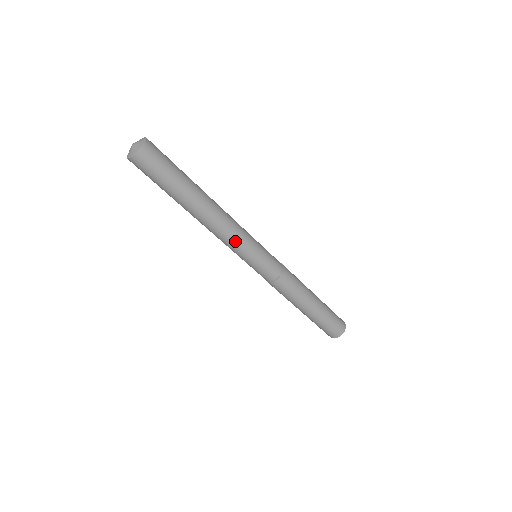
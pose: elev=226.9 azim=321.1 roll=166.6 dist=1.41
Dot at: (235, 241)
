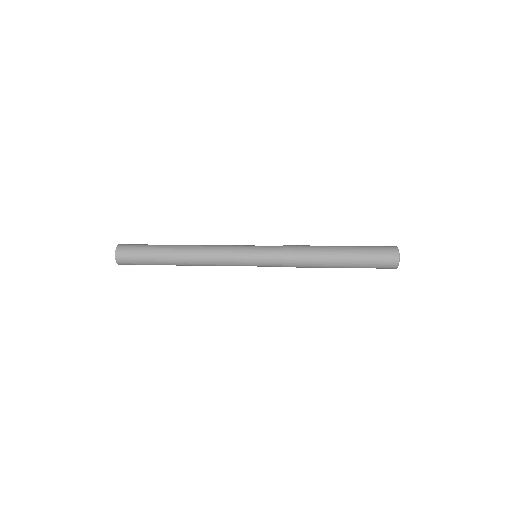
Dot at: occluded
